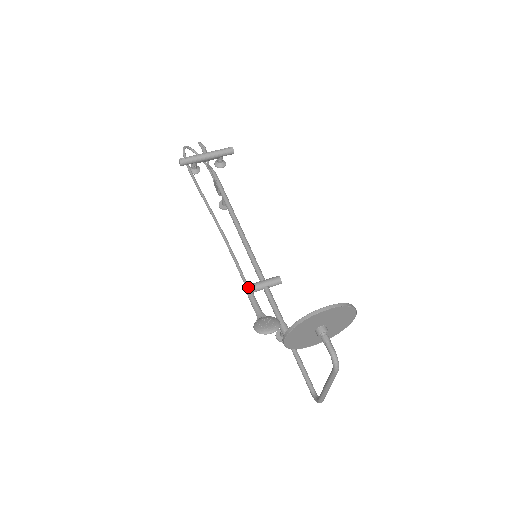
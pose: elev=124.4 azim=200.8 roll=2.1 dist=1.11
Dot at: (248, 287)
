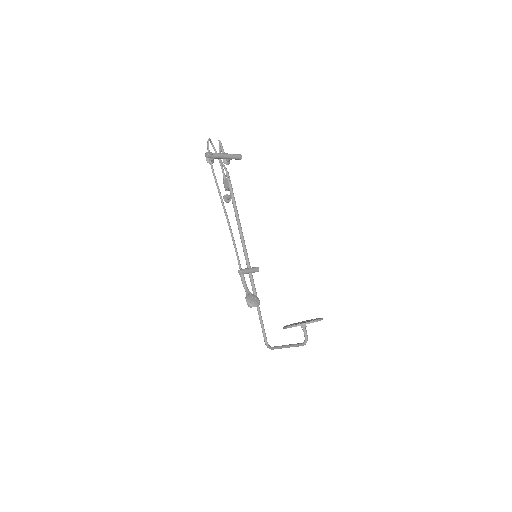
Dot at: (243, 271)
